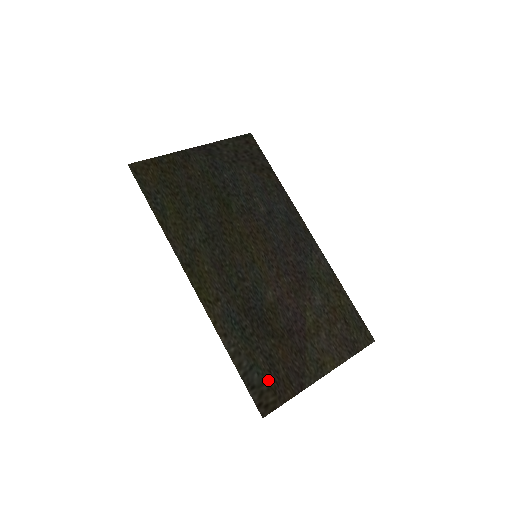
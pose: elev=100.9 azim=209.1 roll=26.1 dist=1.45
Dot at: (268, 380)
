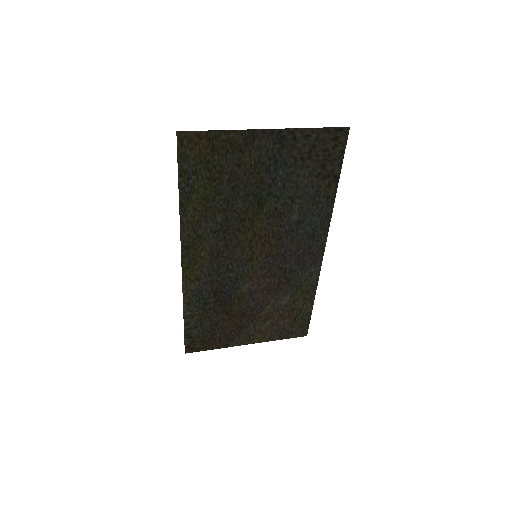
Dot at: (204, 336)
